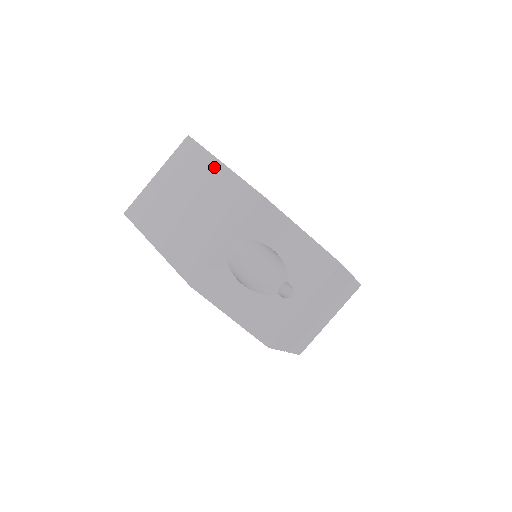
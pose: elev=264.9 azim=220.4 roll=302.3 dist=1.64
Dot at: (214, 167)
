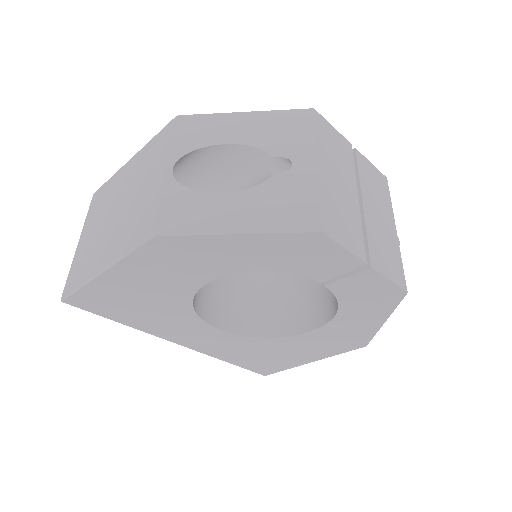
Dot at: (124, 170)
